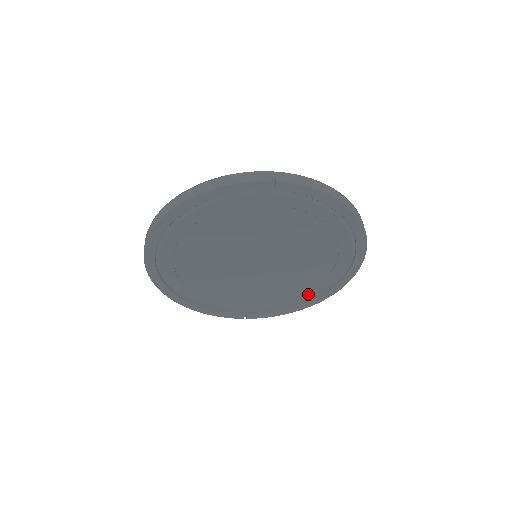
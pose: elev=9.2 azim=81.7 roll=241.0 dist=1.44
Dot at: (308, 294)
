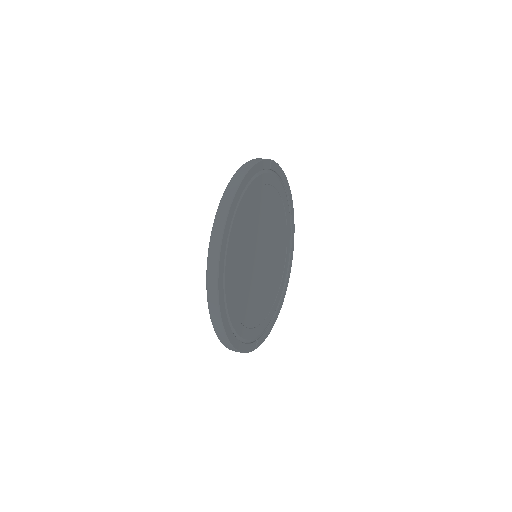
Dot at: (279, 294)
